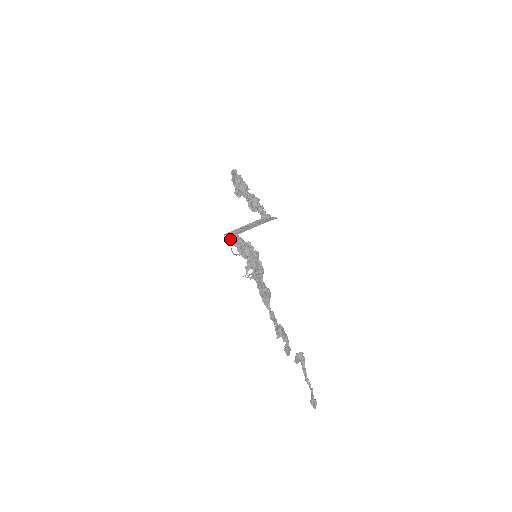
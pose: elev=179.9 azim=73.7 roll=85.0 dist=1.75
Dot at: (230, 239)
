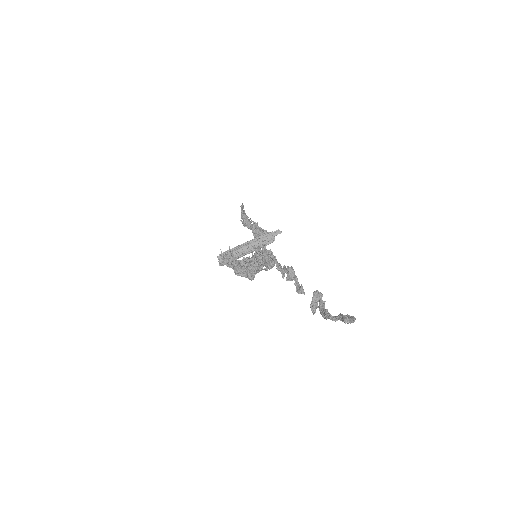
Dot at: (225, 256)
